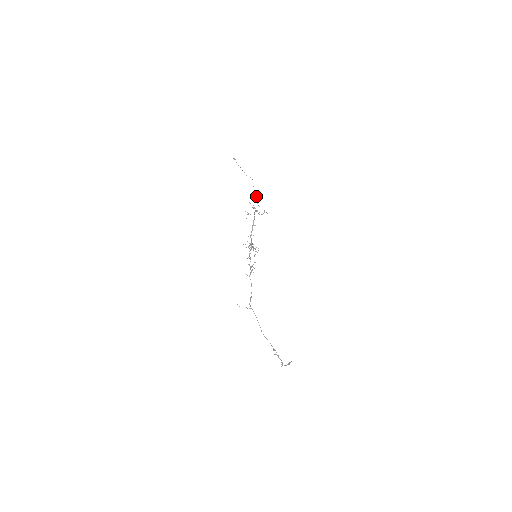
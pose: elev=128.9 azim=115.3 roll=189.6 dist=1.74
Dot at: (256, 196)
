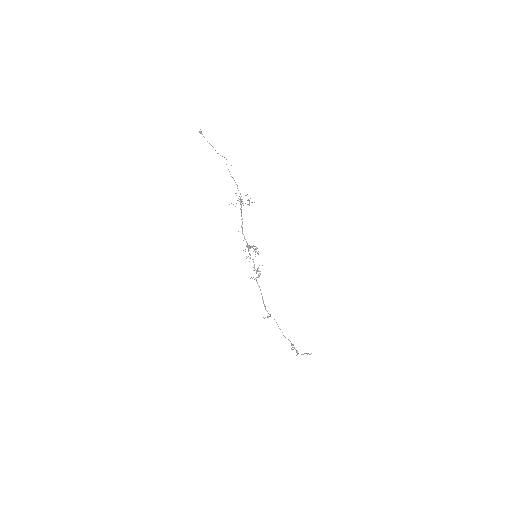
Dot at: occluded
